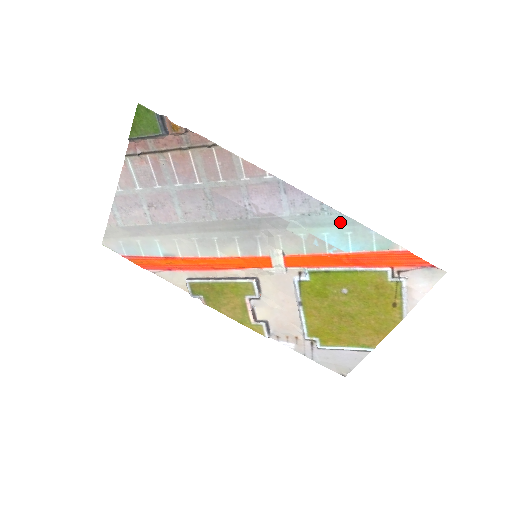
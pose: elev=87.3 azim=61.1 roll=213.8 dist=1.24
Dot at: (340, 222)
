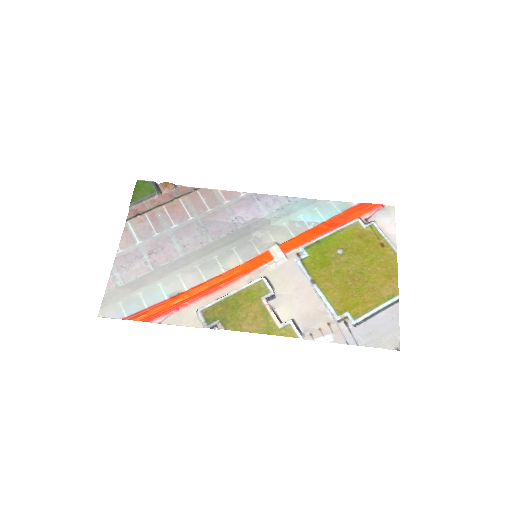
Dot at: (306, 204)
